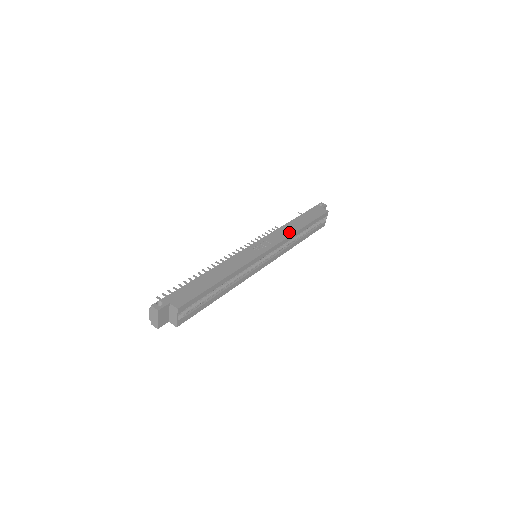
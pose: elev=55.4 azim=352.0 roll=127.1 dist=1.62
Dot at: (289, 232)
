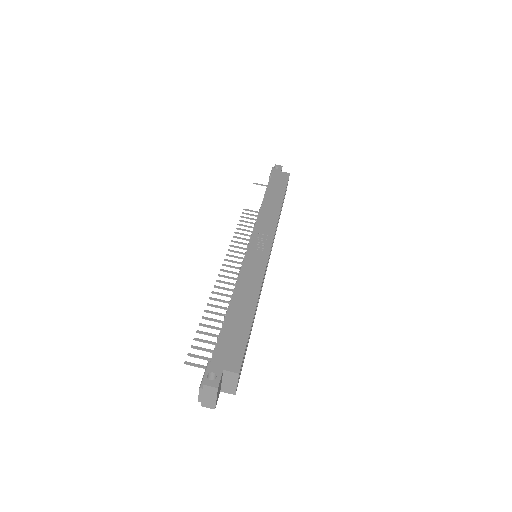
Dot at: (274, 213)
